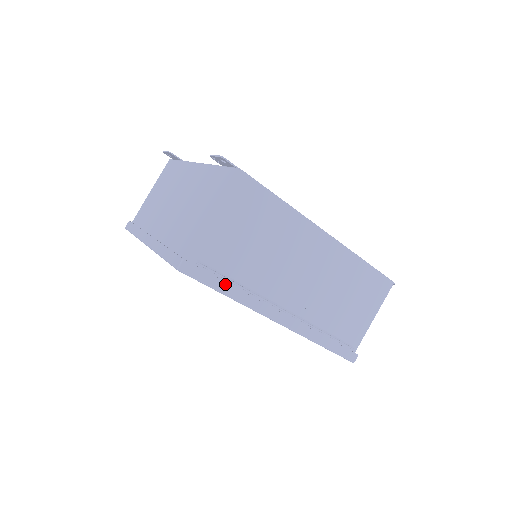
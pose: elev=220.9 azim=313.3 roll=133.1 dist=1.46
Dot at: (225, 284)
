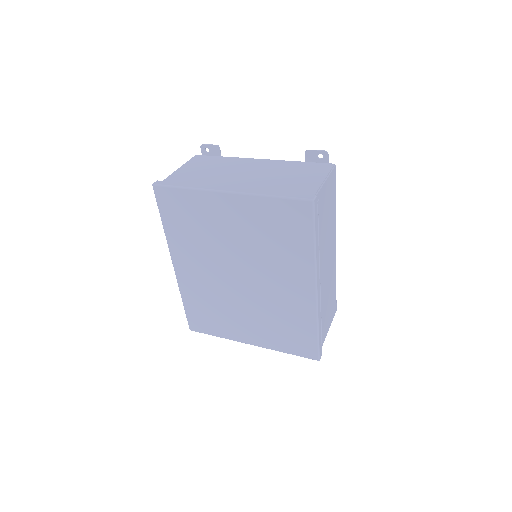
Dot at: (317, 234)
